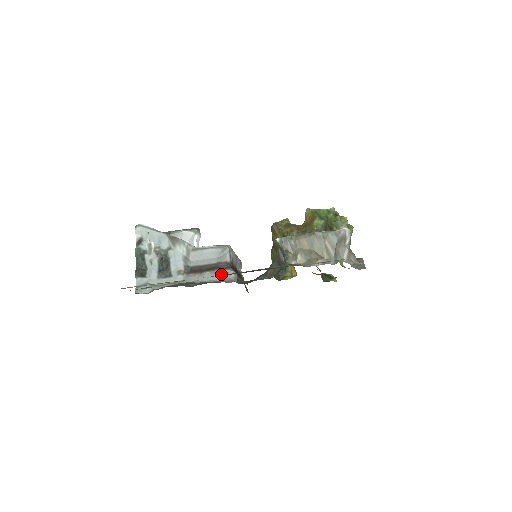
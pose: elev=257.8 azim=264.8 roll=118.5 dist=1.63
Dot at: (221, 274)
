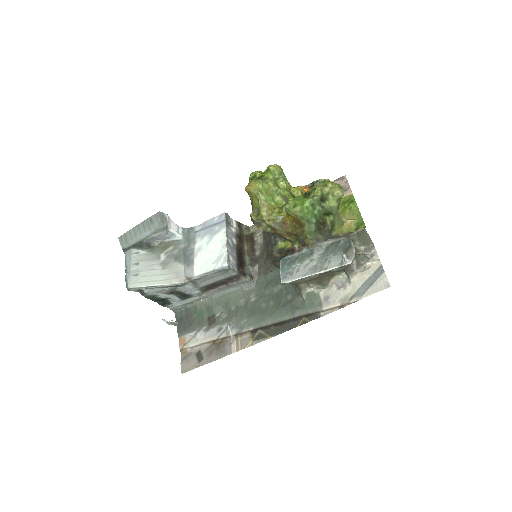
Dot at: (236, 284)
